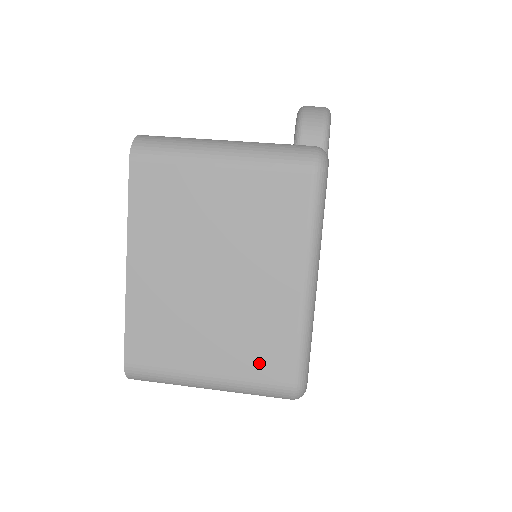
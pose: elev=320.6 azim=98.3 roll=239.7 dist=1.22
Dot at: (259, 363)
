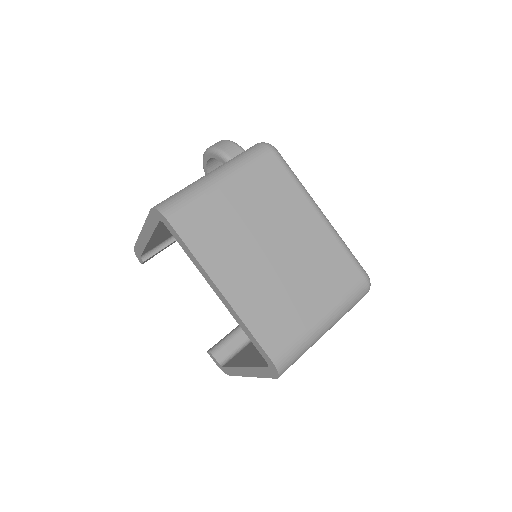
Dot at: (339, 281)
